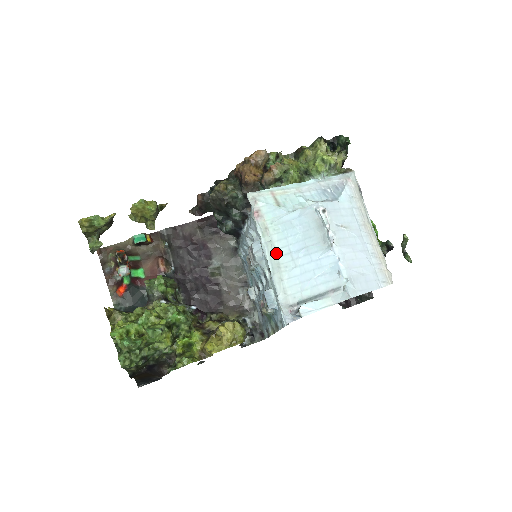
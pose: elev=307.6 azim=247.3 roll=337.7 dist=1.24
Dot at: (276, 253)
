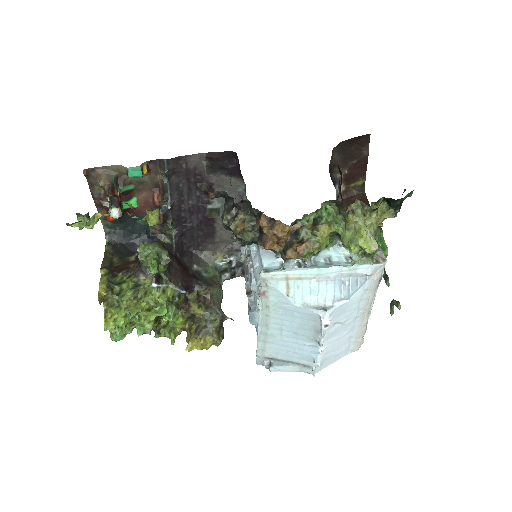
Dot at: (268, 325)
